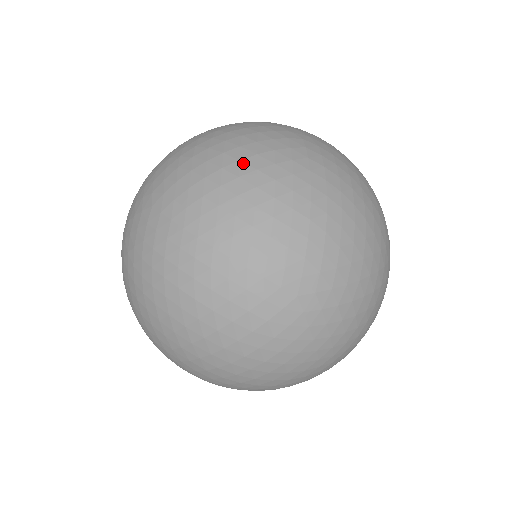
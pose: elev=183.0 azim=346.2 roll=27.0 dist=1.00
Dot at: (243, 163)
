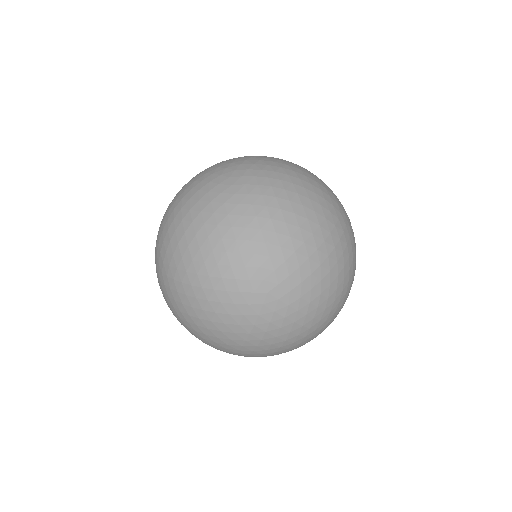
Dot at: (195, 223)
